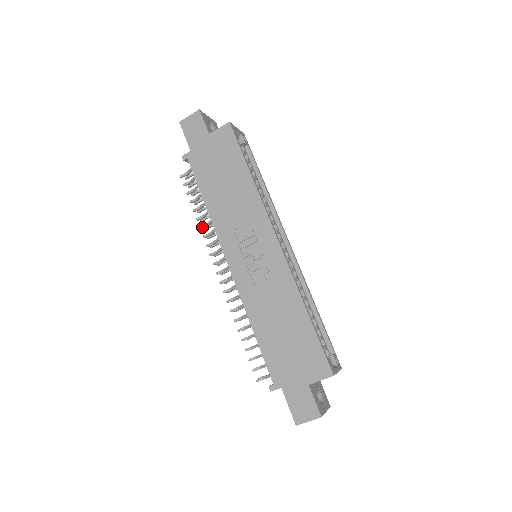
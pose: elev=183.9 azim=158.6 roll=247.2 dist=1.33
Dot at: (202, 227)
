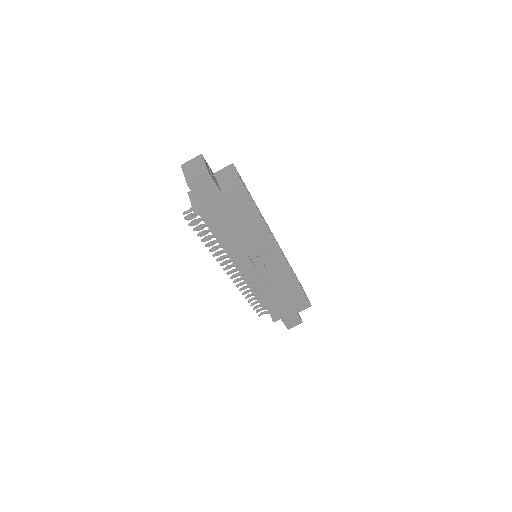
Dot at: (212, 250)
